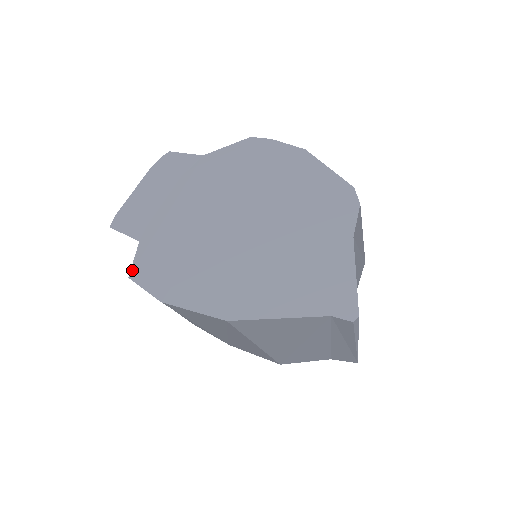
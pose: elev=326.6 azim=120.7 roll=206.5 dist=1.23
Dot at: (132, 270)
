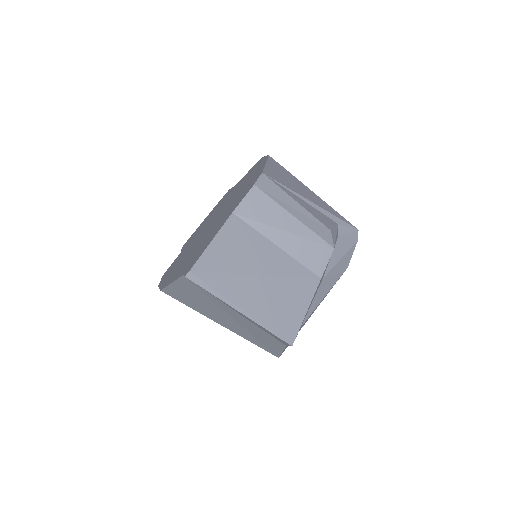
Dot at: occluded
